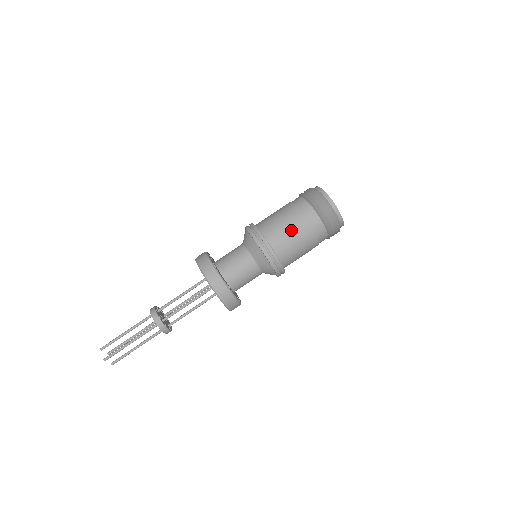
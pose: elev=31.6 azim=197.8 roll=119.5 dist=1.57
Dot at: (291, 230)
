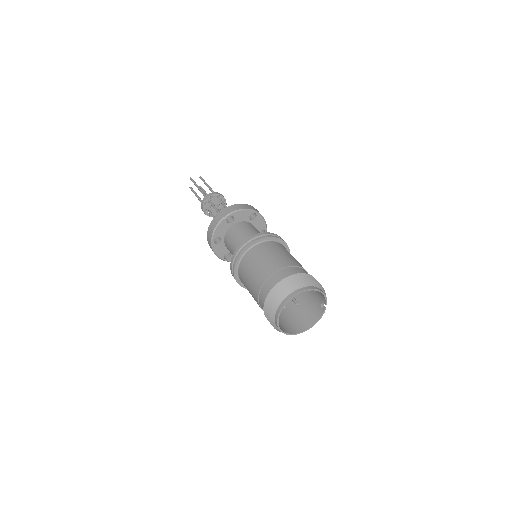
Dot at: (252, 296)
